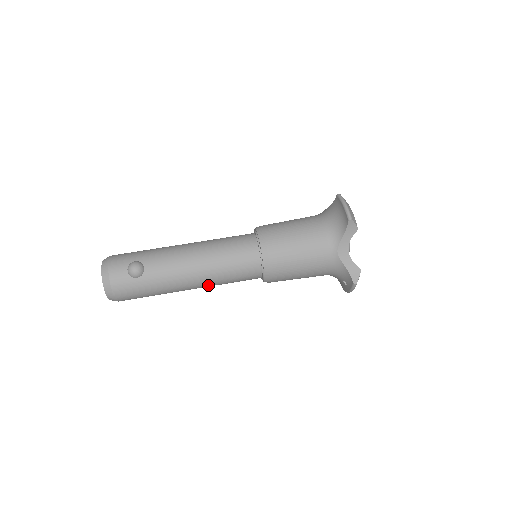
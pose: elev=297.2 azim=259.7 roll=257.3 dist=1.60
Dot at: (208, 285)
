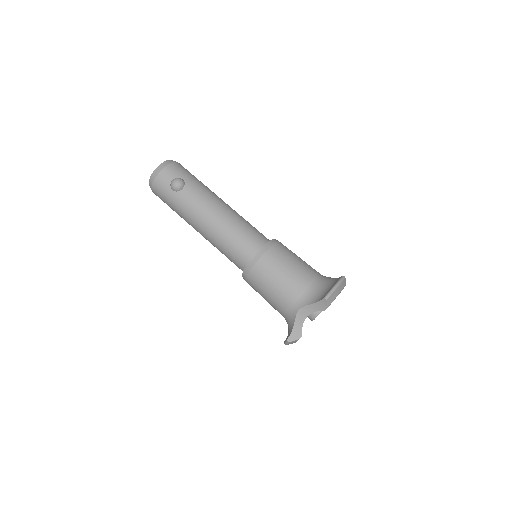
Dot at: (208, 240)
